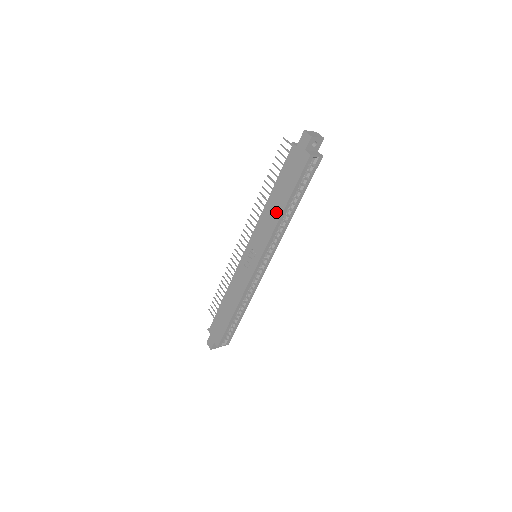
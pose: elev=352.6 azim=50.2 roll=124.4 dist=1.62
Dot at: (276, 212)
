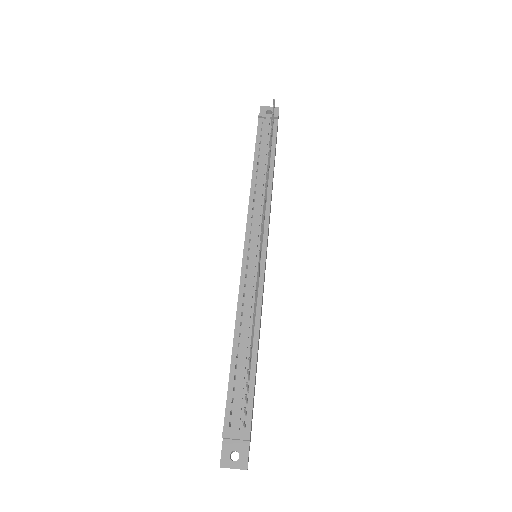
Dot at: occluded
